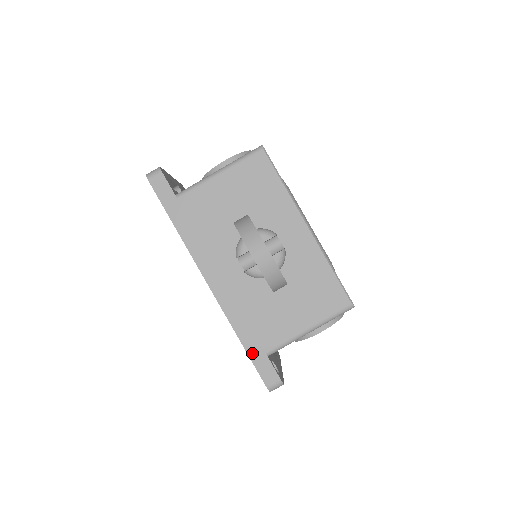
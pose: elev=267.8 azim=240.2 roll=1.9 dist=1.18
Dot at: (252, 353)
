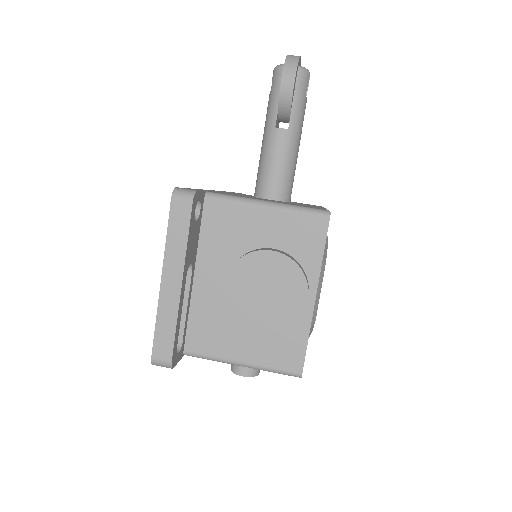
Dot at: (195, 189)
